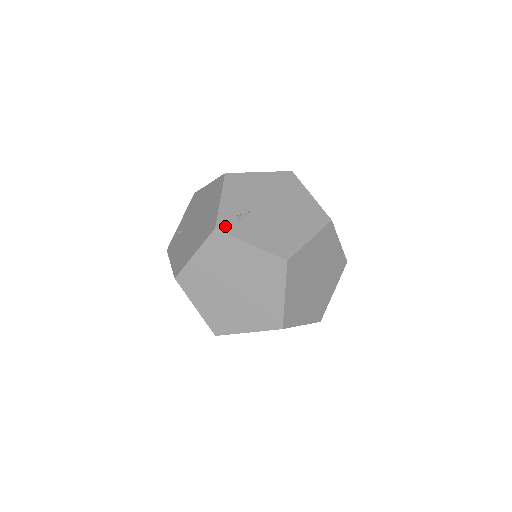
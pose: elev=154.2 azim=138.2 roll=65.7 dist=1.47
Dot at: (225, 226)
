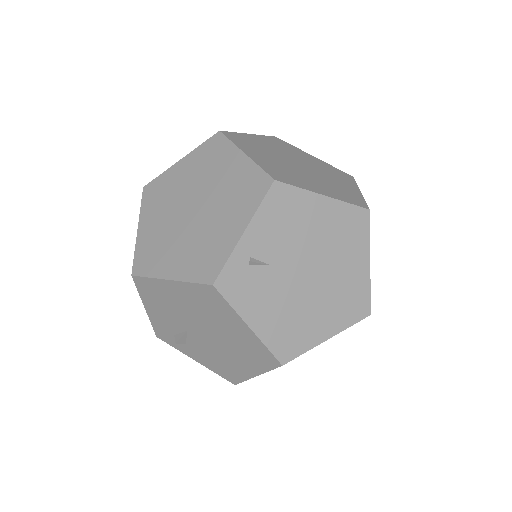
Dot at: occluded
